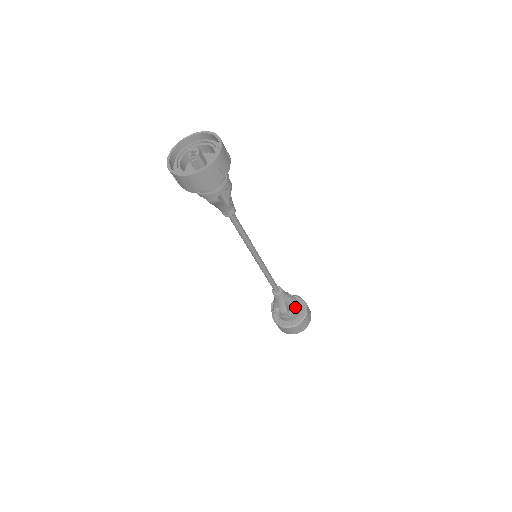
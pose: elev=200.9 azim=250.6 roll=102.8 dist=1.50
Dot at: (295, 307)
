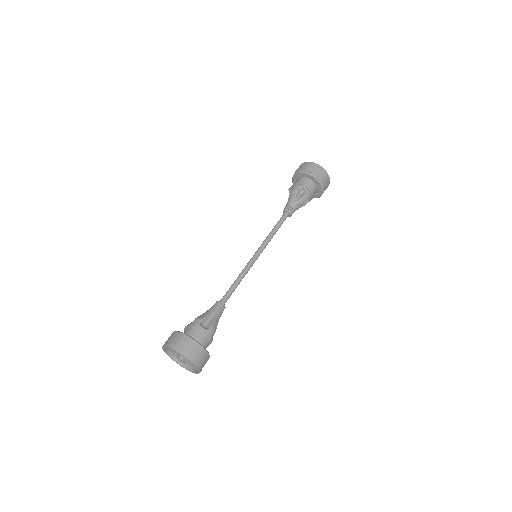
Dot at: (310, 198)
